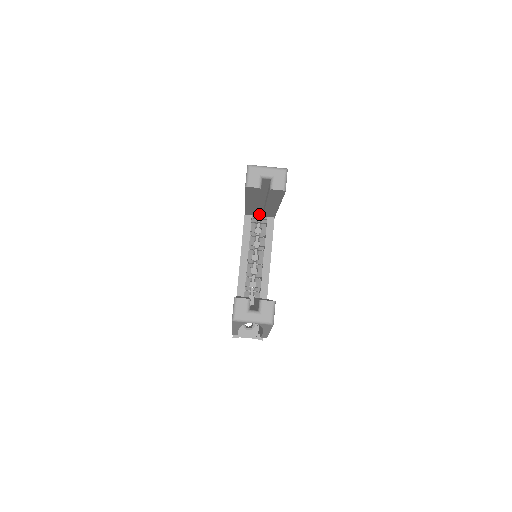
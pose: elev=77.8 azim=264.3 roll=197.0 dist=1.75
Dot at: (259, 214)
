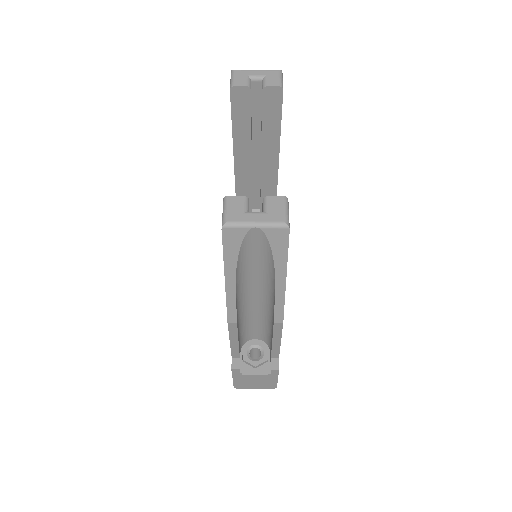
Dot at: occluded
